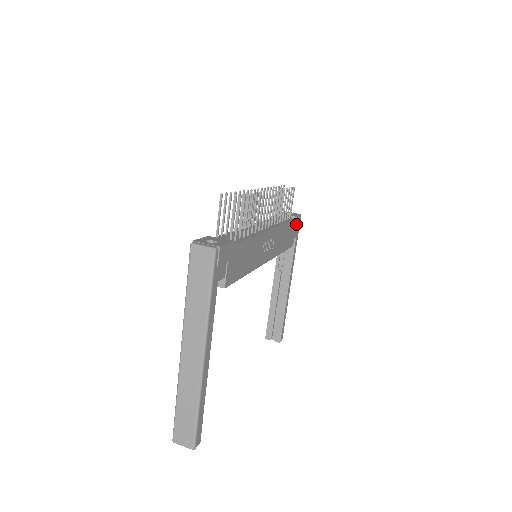
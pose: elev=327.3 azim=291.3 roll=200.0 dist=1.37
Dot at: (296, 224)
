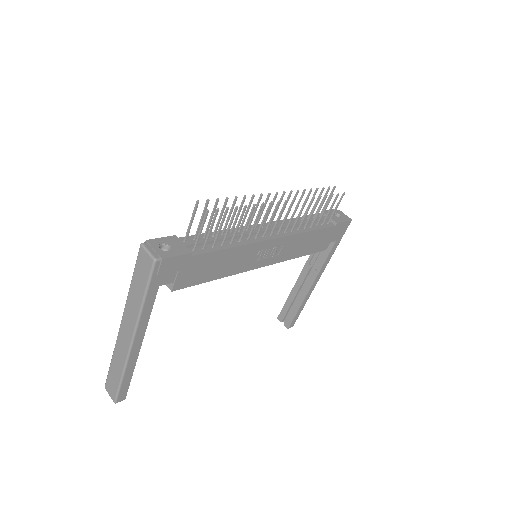
Dot at: (337, 230)
